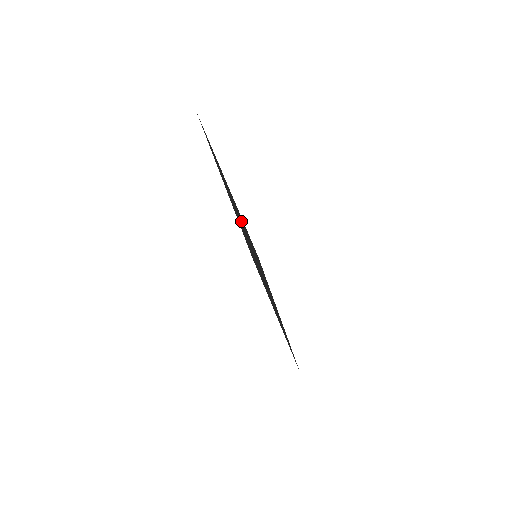
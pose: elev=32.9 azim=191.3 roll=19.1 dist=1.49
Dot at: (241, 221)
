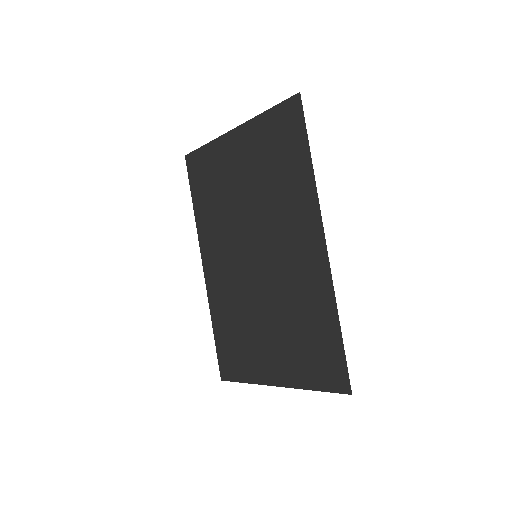
Dot at: (253, 166)
